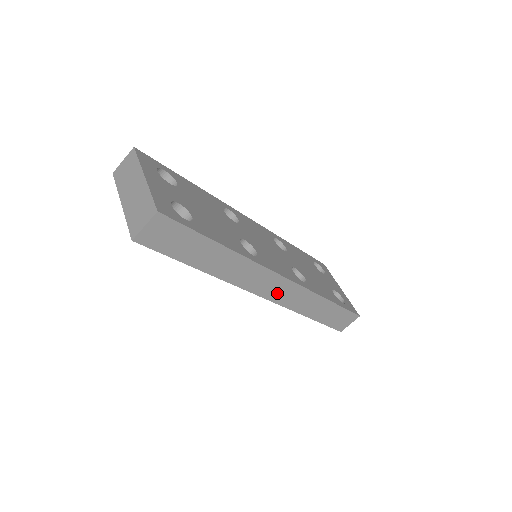
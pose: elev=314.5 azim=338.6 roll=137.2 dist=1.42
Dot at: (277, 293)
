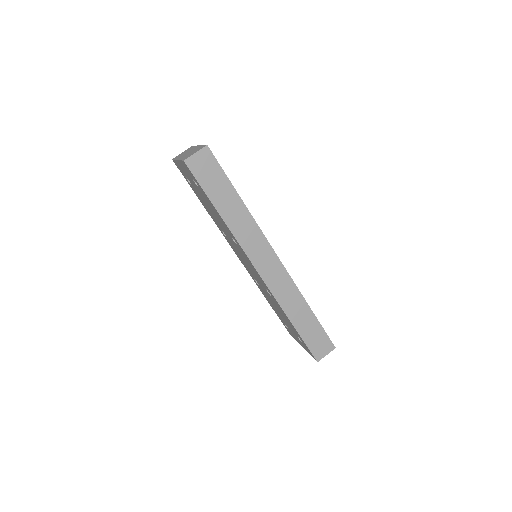
Dot at: (270, 273)
